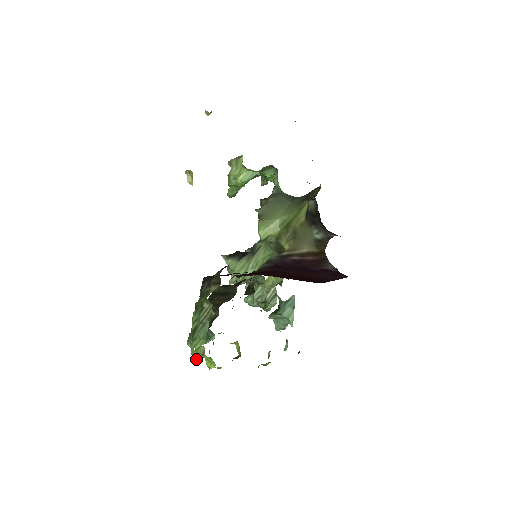
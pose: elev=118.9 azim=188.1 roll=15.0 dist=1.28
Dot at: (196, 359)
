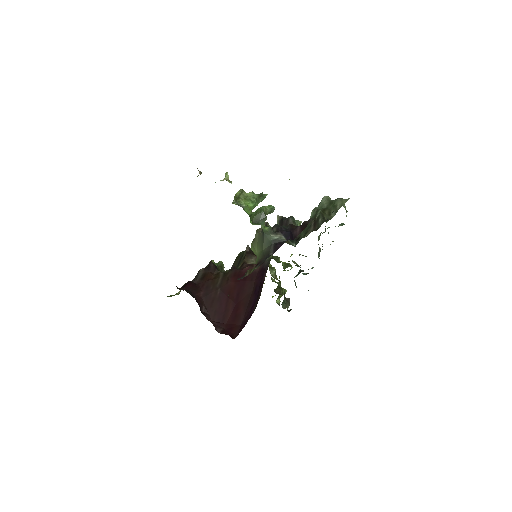
Dot at: occluded
